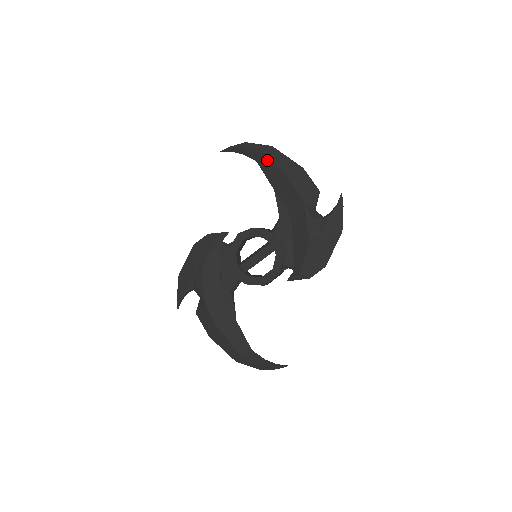
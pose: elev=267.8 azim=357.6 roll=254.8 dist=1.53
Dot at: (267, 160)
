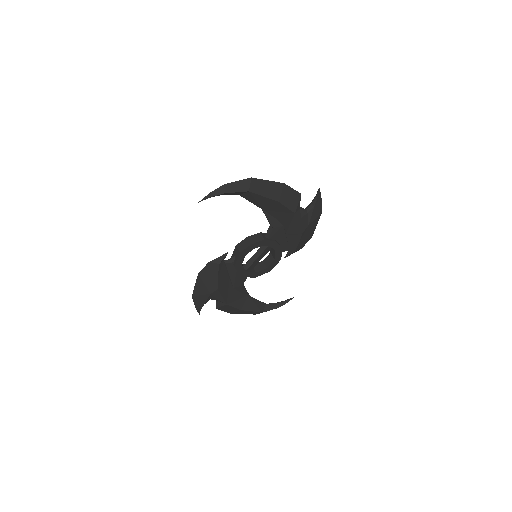
Dot at: (253, 194)
